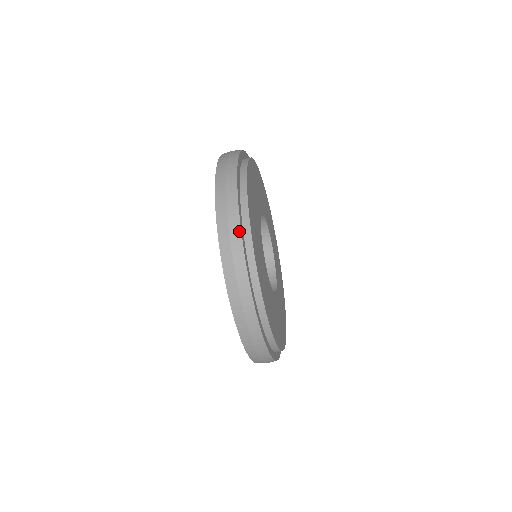
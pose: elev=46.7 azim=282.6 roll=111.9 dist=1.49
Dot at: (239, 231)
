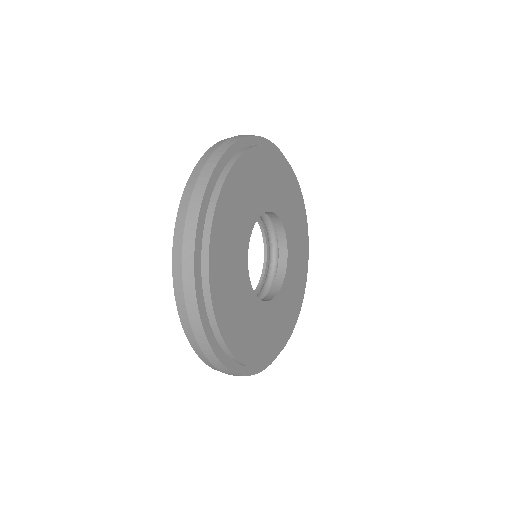
Dot at: (216, 359)
